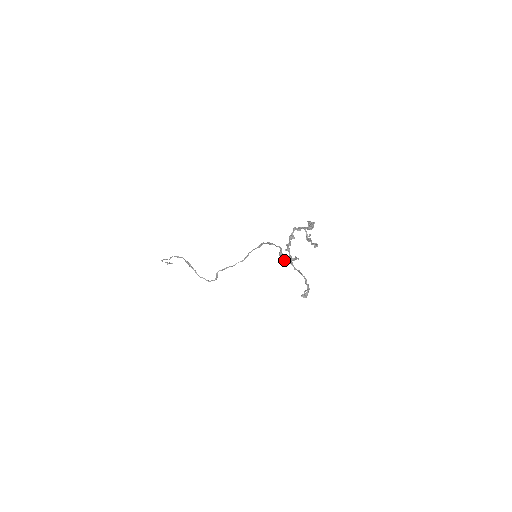
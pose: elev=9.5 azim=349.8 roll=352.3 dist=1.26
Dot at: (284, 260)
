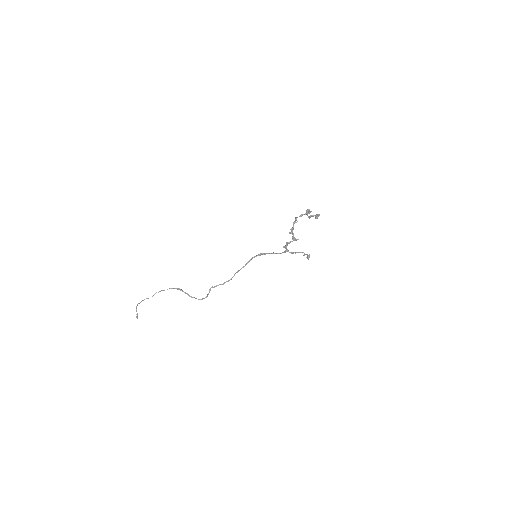
Dot at: (287, 242)
